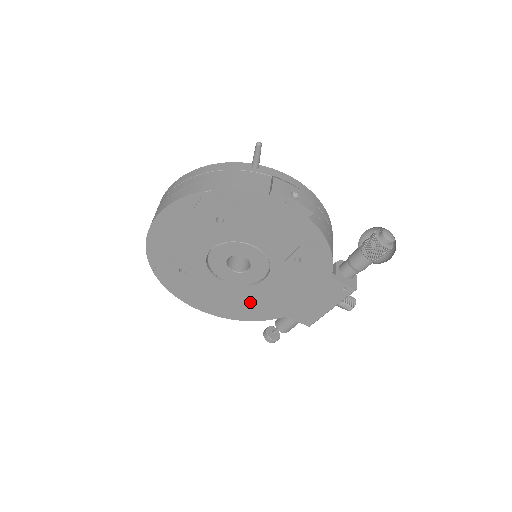
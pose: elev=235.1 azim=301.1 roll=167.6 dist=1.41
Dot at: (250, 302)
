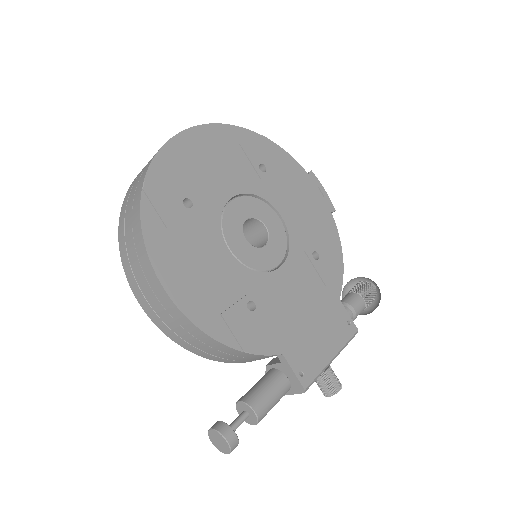
Dot at: (245, 306)
